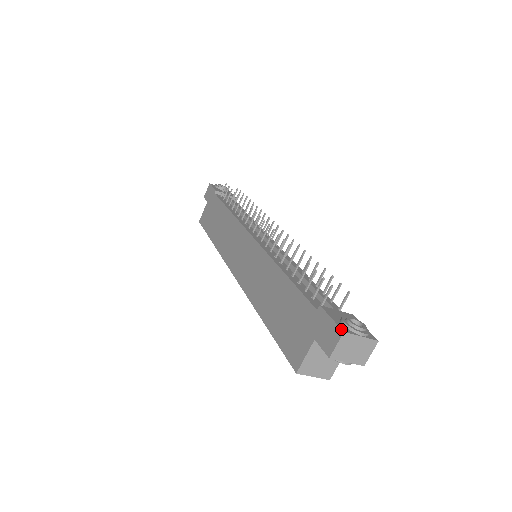
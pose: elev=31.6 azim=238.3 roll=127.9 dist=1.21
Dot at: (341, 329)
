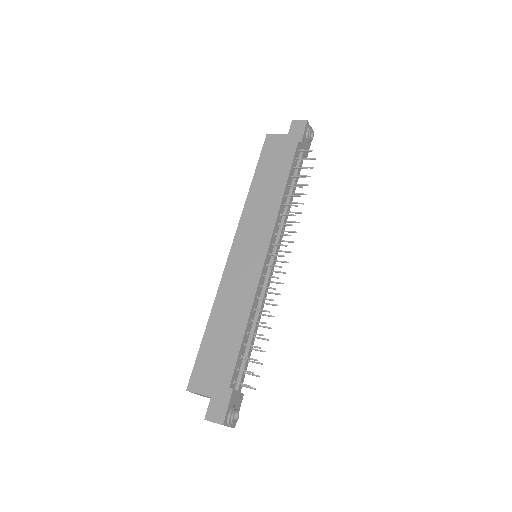
Dot at: (224, 422)
